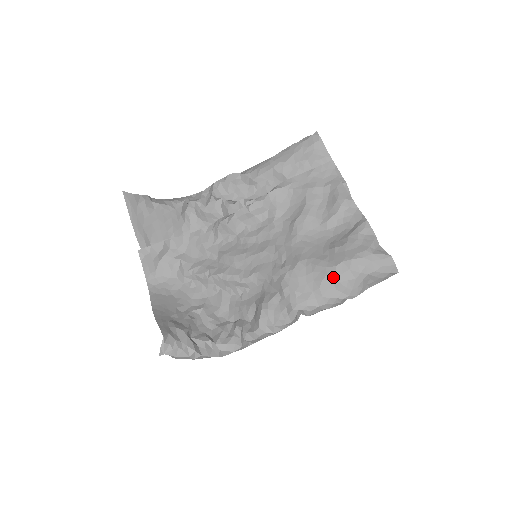
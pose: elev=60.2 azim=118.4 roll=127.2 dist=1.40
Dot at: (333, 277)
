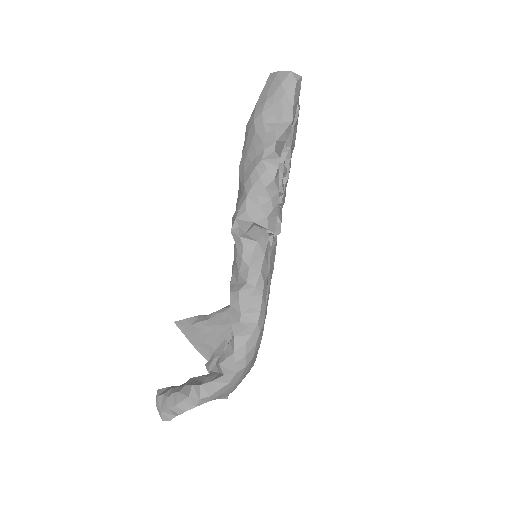
Dot at: (242, 159)
